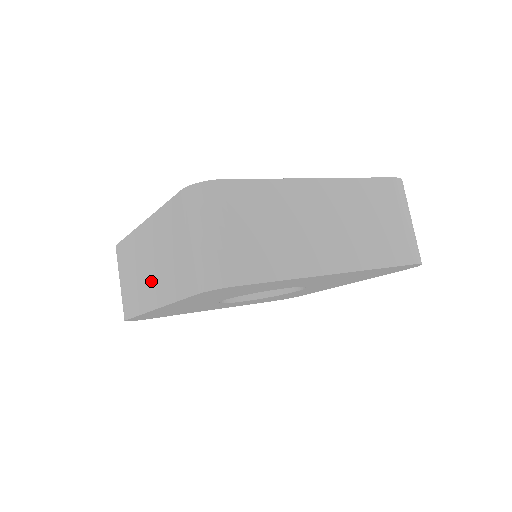
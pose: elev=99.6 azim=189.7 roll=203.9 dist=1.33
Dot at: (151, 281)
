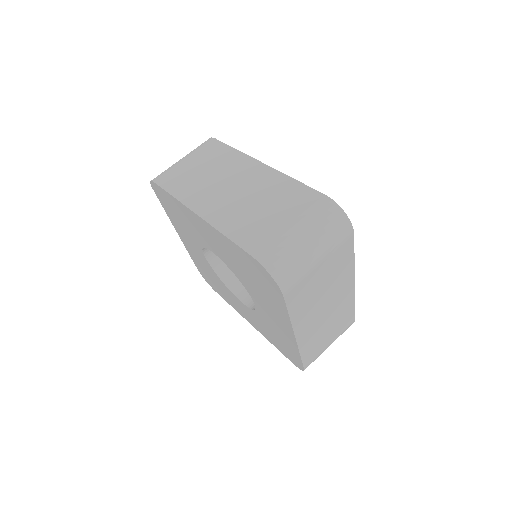
Dot at: occluded
